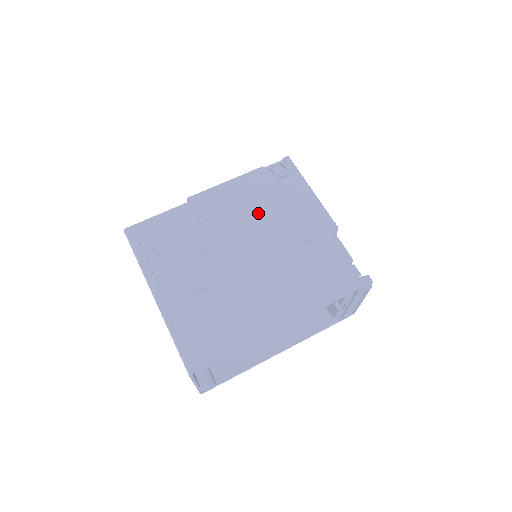
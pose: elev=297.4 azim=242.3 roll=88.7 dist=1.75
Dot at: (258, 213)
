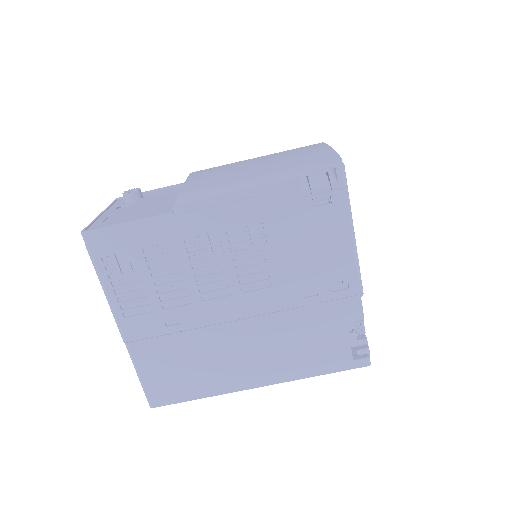
Dot at: (268, 253)
